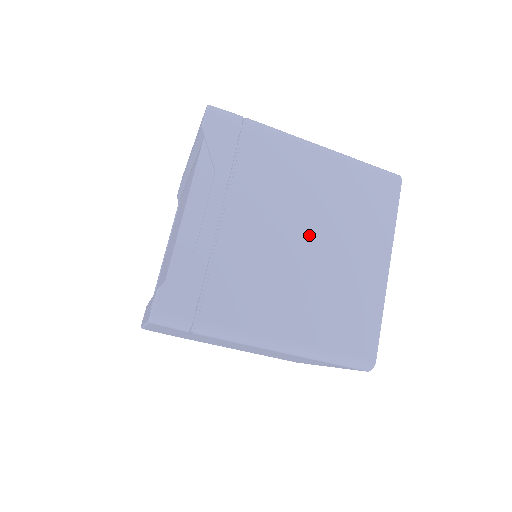
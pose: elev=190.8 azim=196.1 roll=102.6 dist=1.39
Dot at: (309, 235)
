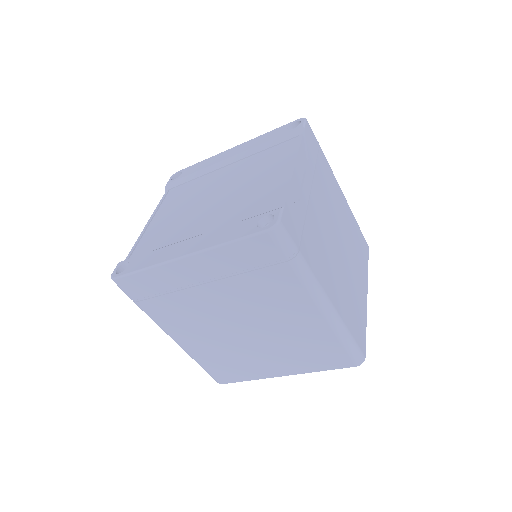
Dot at: (341, 243)
